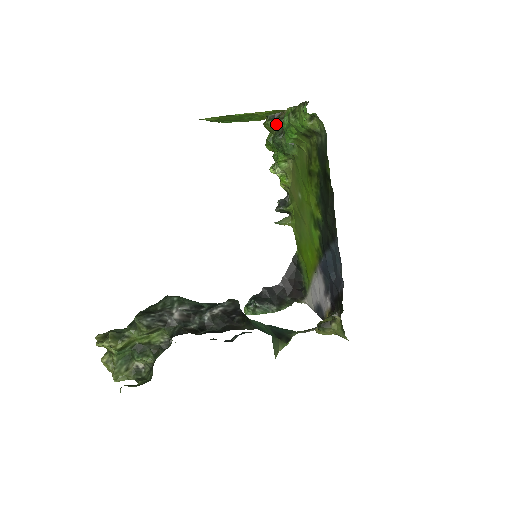
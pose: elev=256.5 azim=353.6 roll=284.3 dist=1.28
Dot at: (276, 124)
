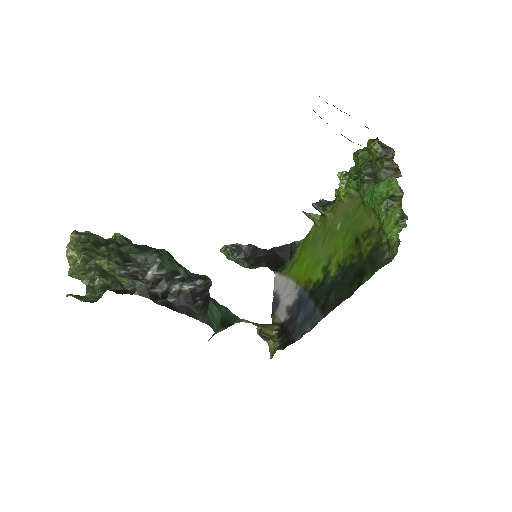
Dot at: (376, 161)
